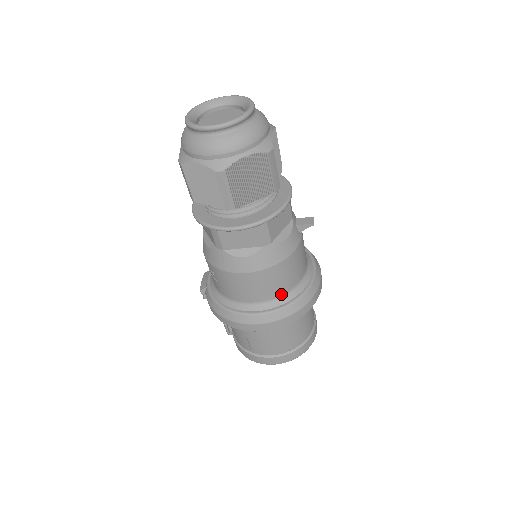
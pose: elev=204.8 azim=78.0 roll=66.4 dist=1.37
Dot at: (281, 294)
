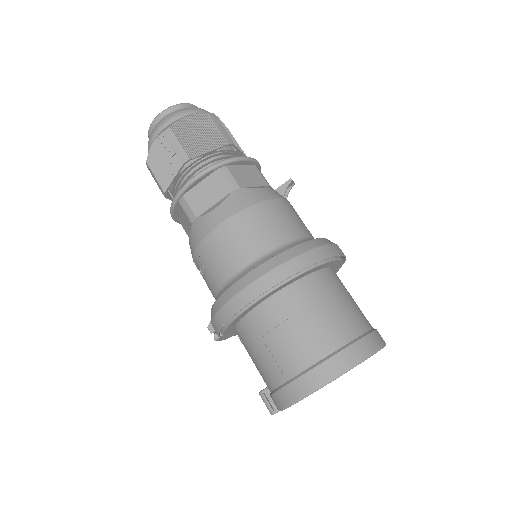
Dot at: (276, 246)
